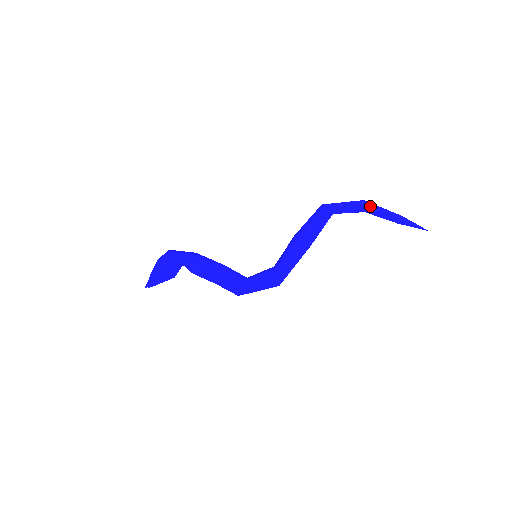
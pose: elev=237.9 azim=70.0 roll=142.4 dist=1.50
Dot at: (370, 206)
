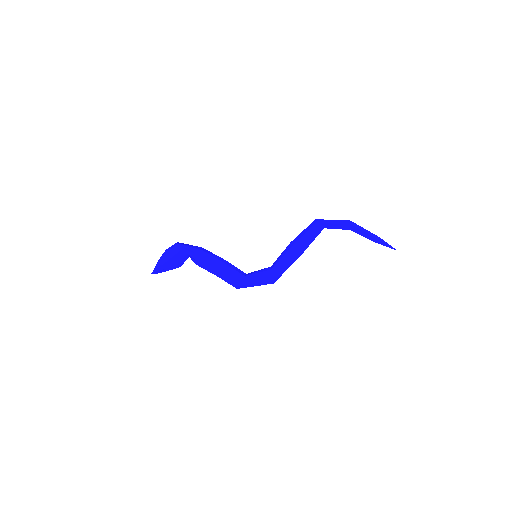
Dot at: (355, 225)
